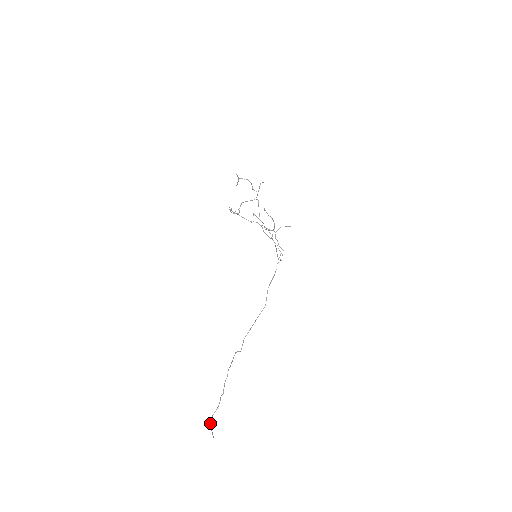
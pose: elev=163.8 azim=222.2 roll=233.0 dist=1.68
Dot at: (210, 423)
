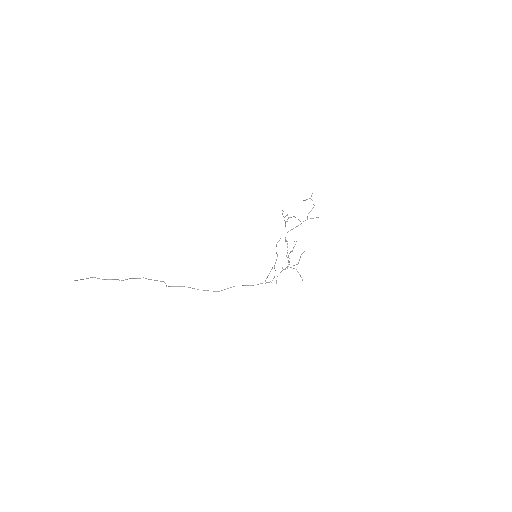
Dot at: occluded
